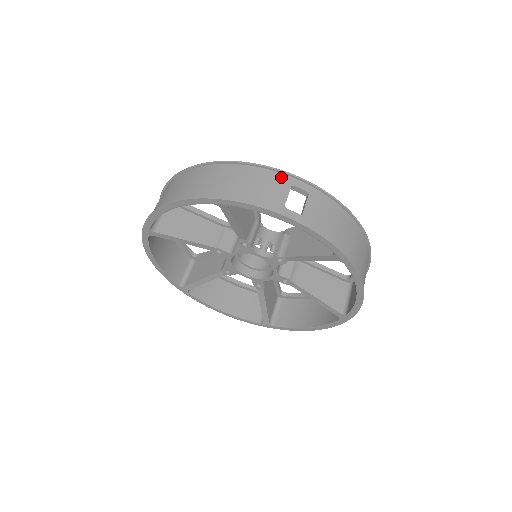
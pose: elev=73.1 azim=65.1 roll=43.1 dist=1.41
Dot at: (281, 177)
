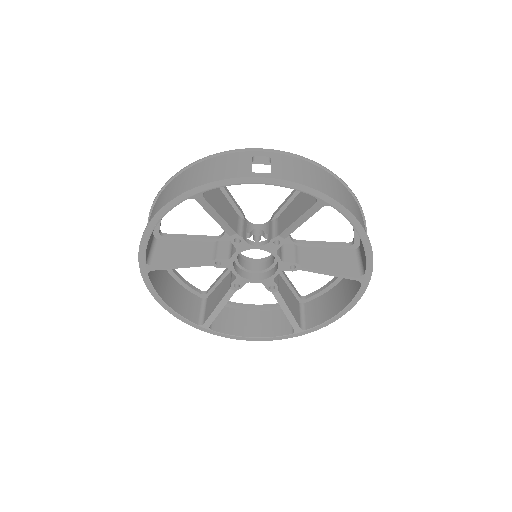
Dot at: (240, 154)
